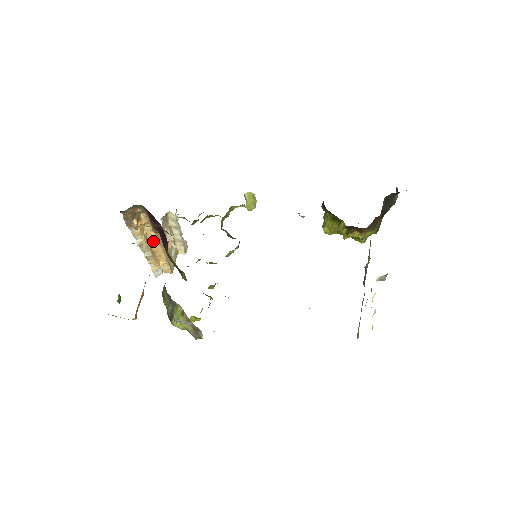
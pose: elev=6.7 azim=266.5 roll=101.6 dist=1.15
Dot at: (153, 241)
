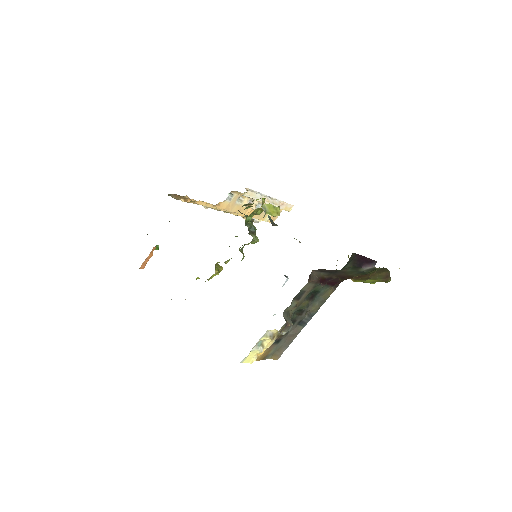
Dot at: occluded
